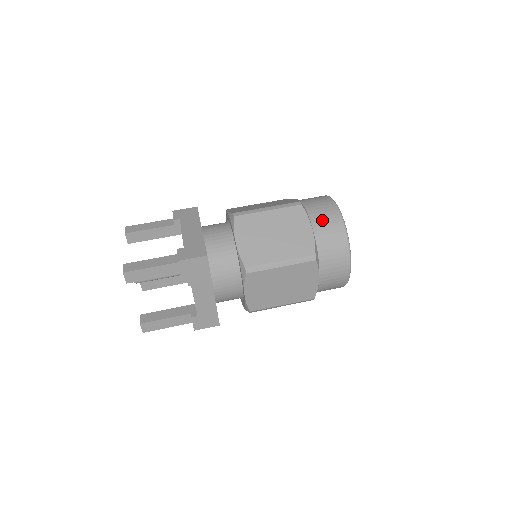
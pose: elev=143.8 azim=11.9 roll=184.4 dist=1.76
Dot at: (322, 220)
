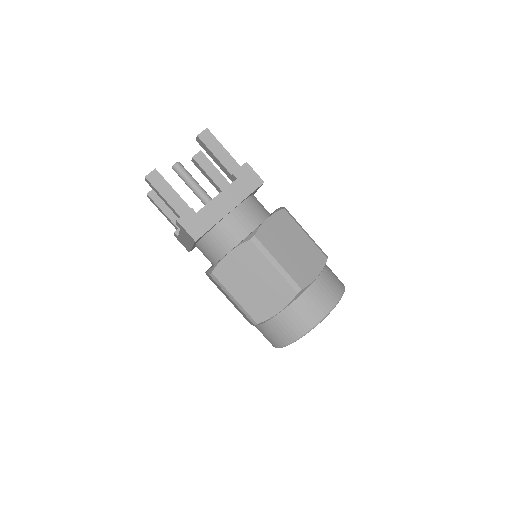
Dot at: (294, 316)
